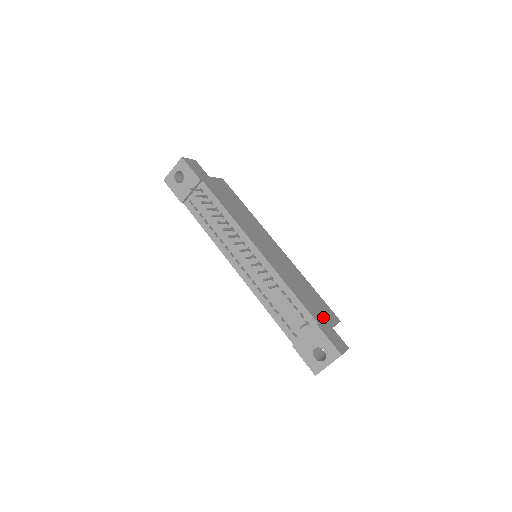
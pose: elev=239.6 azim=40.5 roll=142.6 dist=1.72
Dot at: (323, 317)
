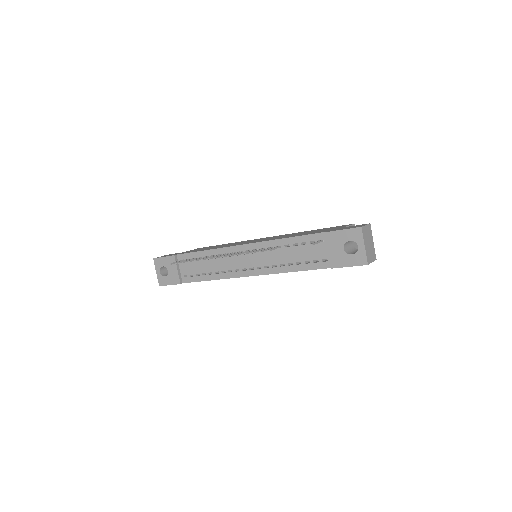
Dot at: (331, 229)
